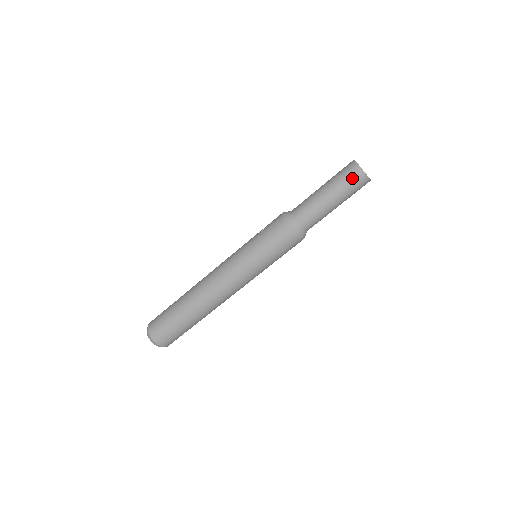
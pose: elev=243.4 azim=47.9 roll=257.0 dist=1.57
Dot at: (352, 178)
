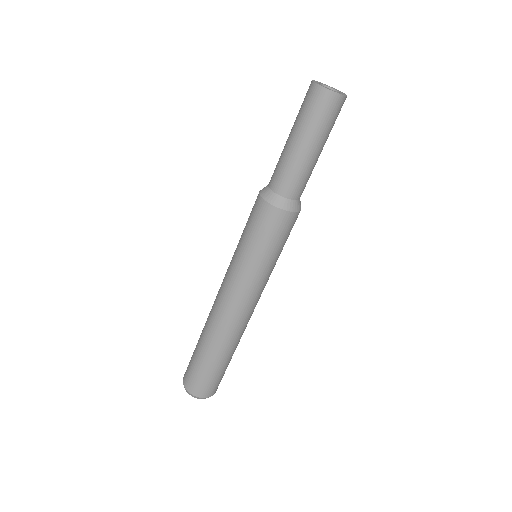
Dot at: (314, 104)
